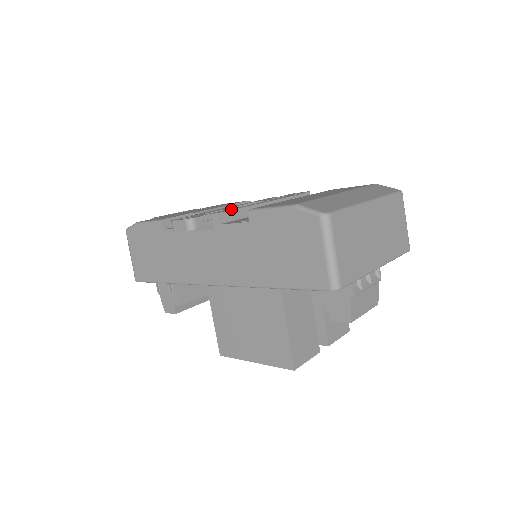
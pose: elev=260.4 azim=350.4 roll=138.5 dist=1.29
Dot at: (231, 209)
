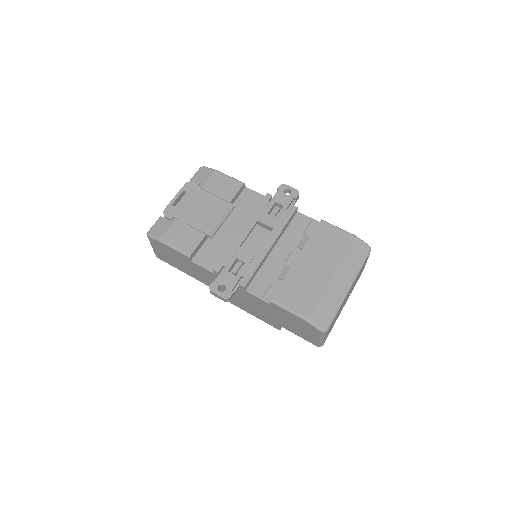
Dot at: (251, 270)
